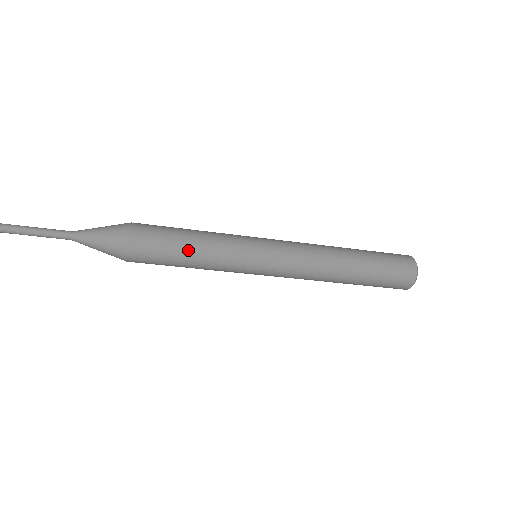
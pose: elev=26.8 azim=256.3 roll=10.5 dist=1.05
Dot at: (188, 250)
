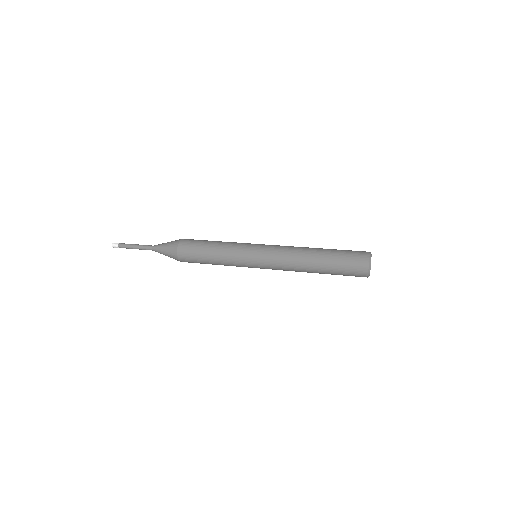
Dot at: (212, 264)
